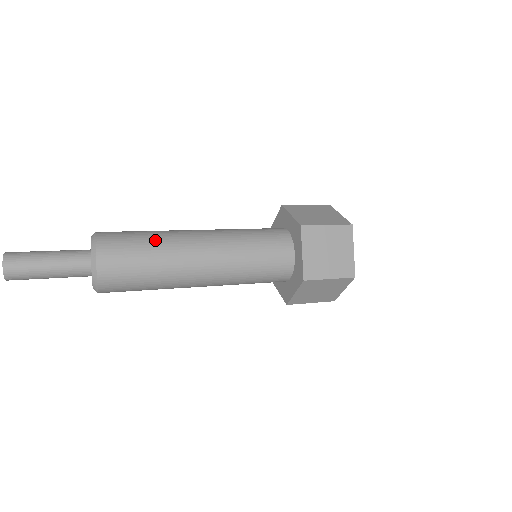
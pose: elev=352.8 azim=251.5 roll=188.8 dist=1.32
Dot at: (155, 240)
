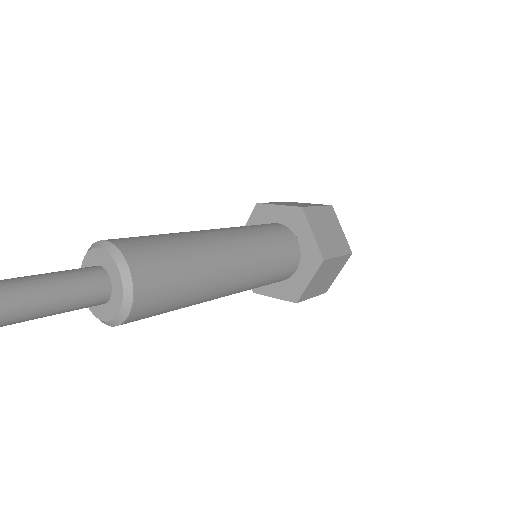
Dot at: (195, 272)
